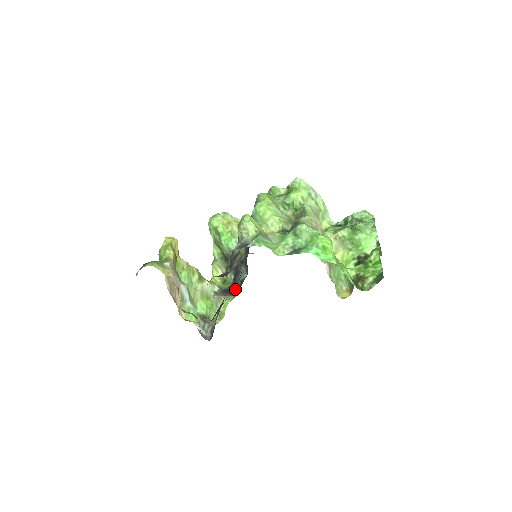
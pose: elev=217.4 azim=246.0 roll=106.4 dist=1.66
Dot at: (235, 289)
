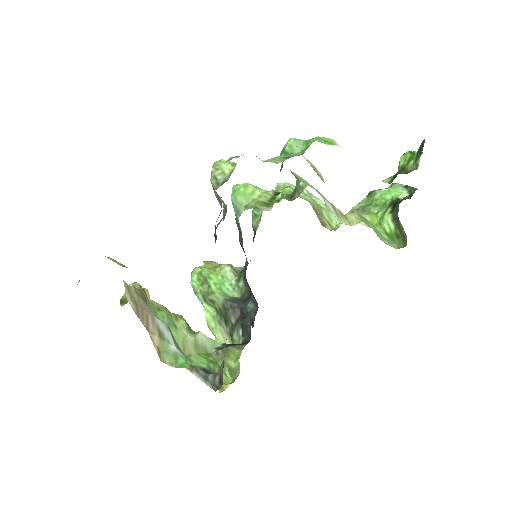
Dot at: (247, 338)
